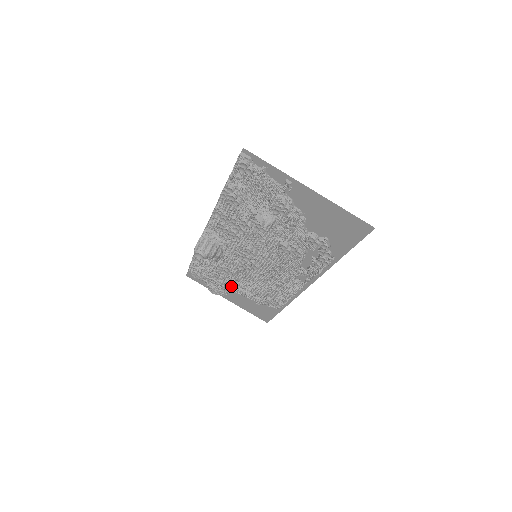
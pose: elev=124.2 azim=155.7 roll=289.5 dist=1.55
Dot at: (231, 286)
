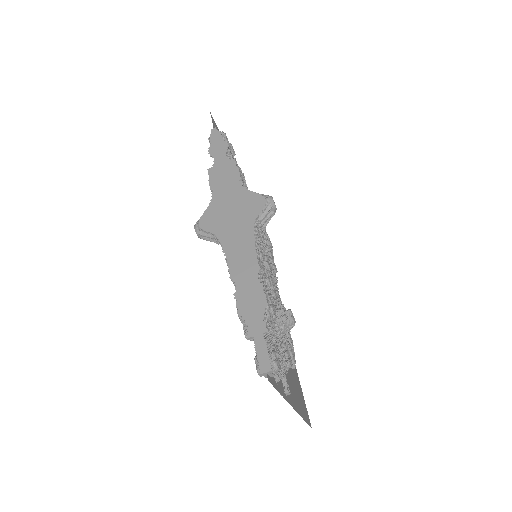
Dot at: occluded
